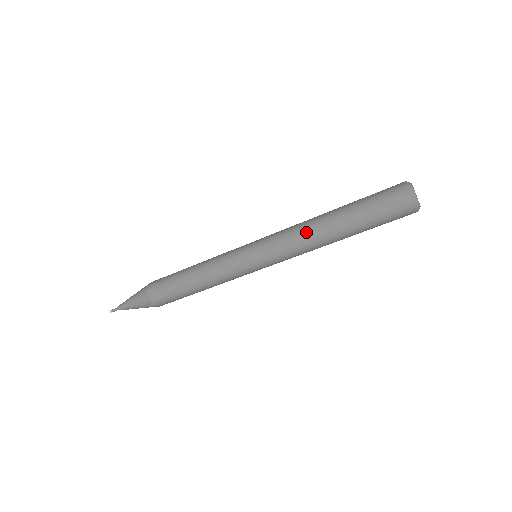
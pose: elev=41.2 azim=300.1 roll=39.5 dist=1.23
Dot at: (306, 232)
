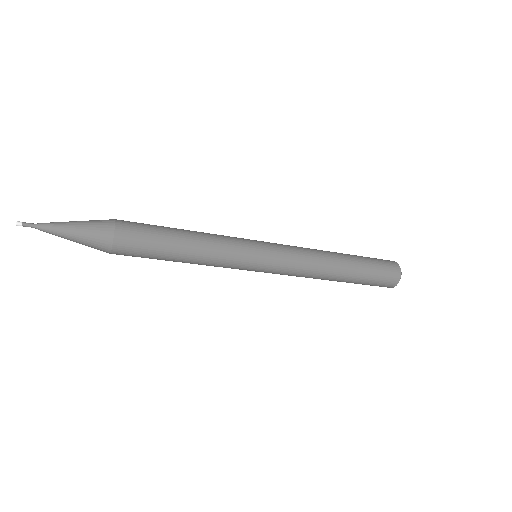
Dot at: (319, 253)
